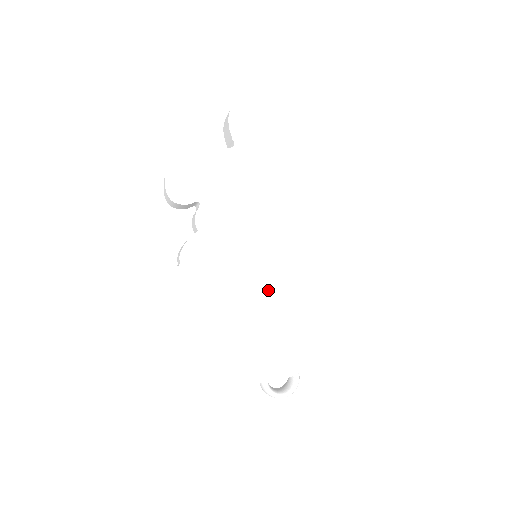
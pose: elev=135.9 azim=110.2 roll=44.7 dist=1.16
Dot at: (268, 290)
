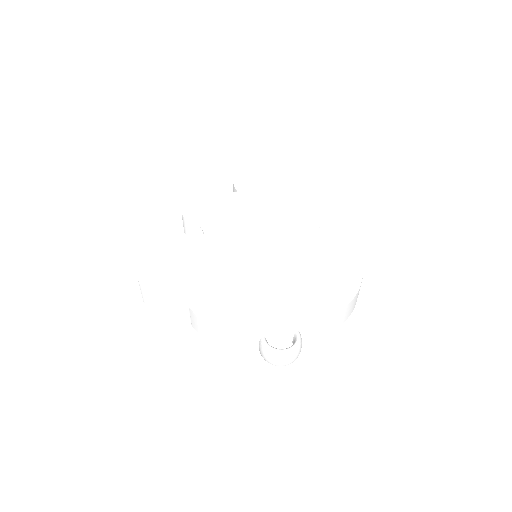
Dot at: (264, 268)
